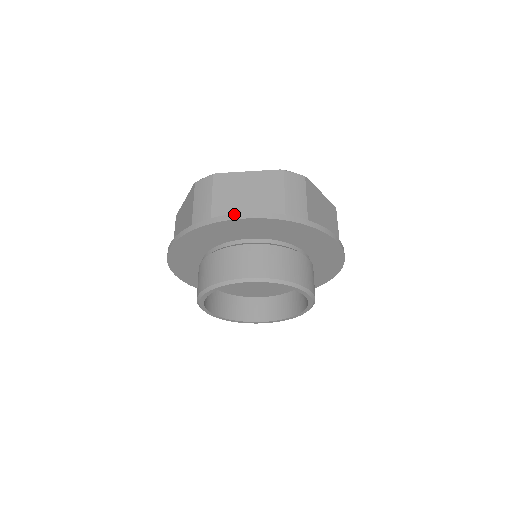
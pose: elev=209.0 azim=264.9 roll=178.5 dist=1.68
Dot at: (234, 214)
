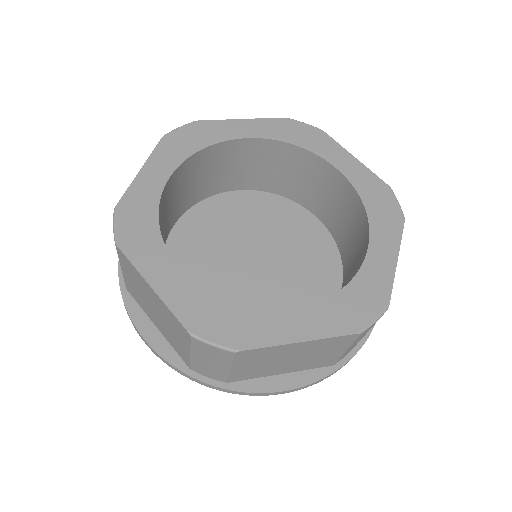
Dot at: (267, 394)
